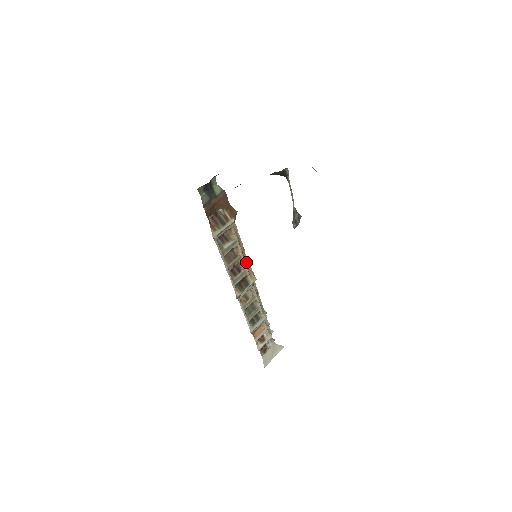
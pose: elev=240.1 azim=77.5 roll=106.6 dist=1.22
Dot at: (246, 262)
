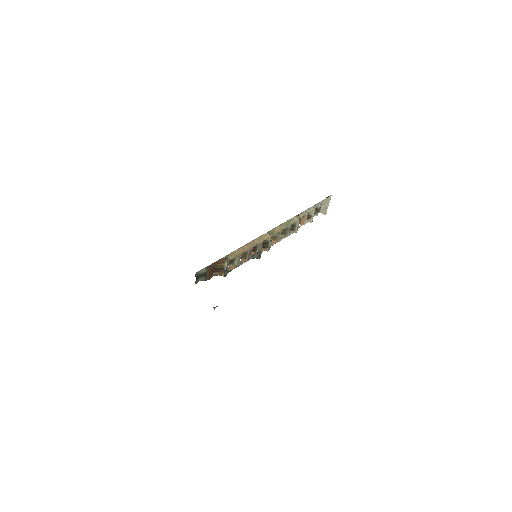
Dot at: (256, 240)
